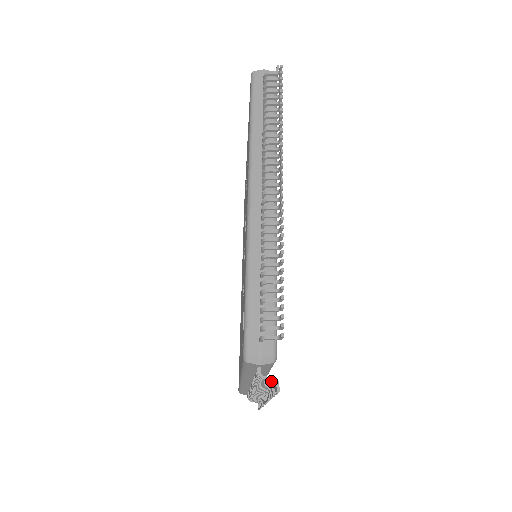
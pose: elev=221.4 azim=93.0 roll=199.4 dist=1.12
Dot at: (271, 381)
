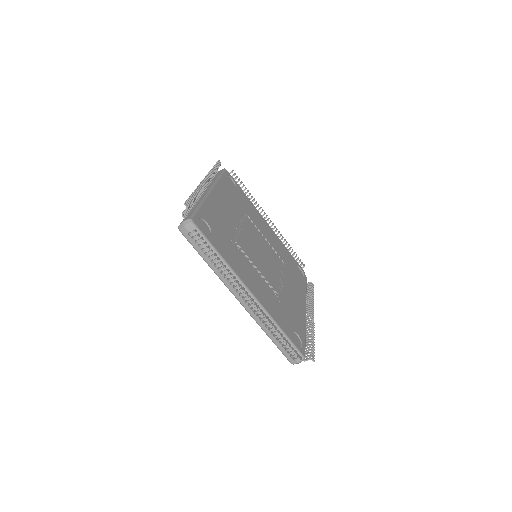
Dot at: occluded
